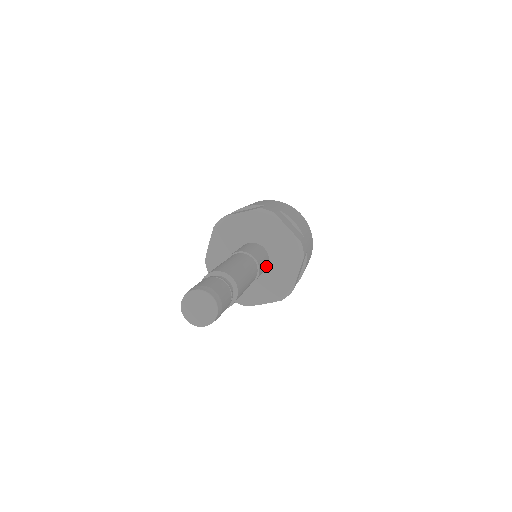
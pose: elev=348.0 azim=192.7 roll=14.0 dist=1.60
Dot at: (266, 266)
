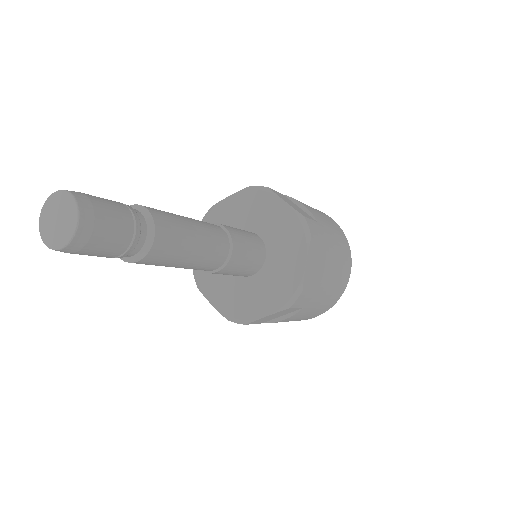
Dot at: (260, 257)
